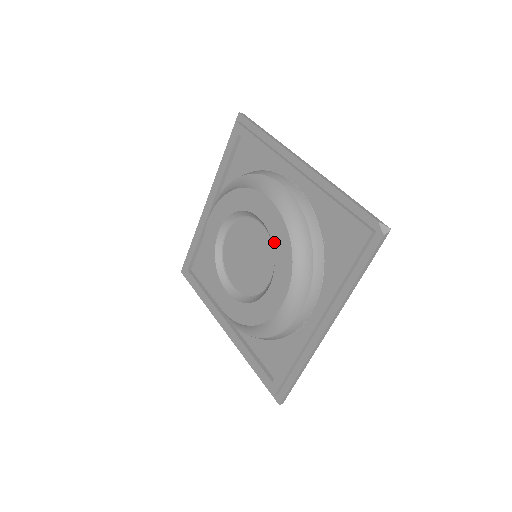
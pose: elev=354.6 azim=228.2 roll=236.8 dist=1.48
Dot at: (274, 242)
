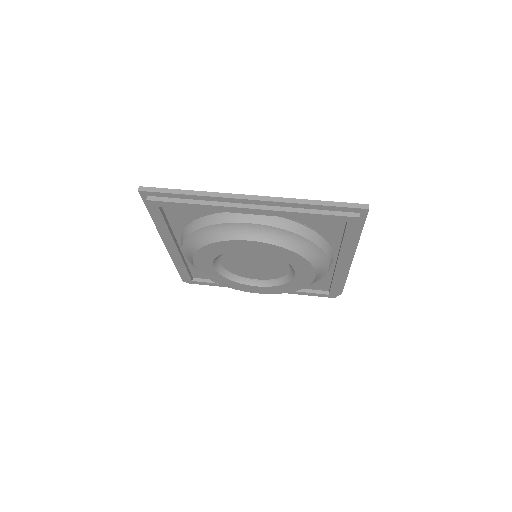
Dot at: (289, 284)
